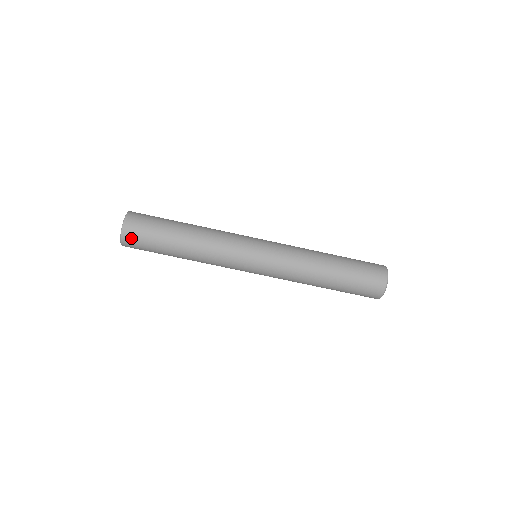
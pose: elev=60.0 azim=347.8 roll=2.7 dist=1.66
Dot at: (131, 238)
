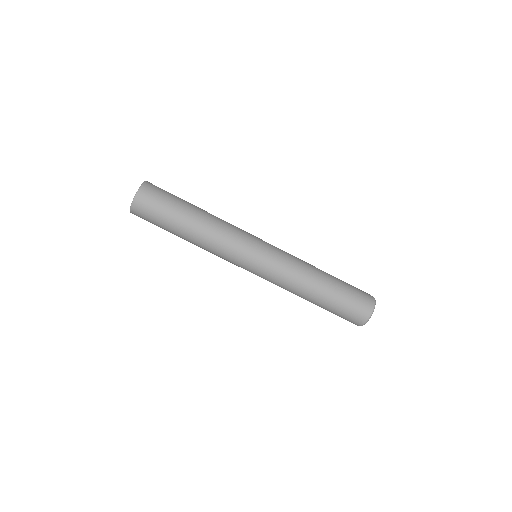
Dot at: (142, 207)
